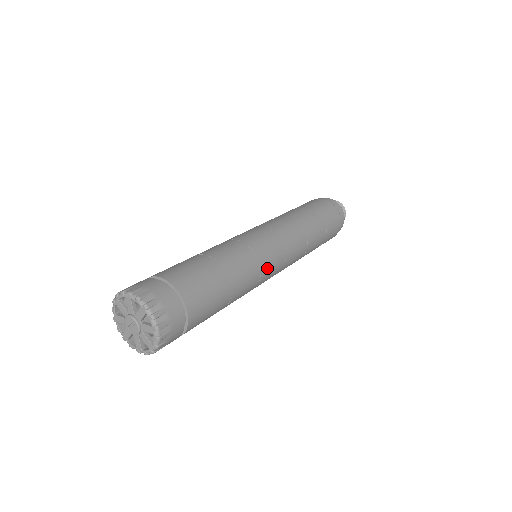
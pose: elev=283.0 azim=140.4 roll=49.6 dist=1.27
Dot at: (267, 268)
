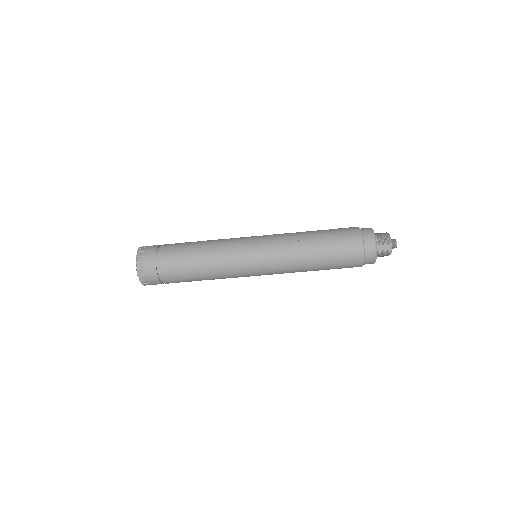
Dot at: (240, 250)
